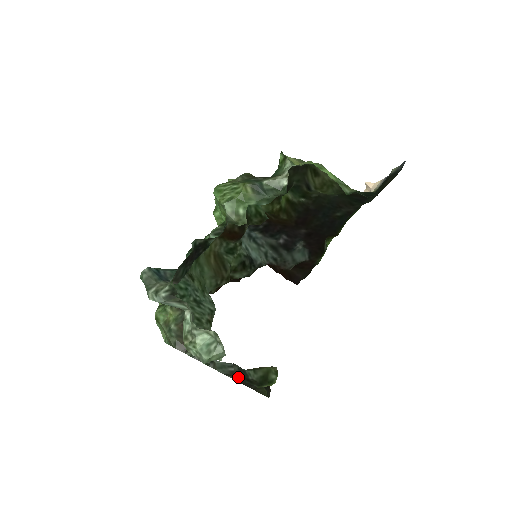
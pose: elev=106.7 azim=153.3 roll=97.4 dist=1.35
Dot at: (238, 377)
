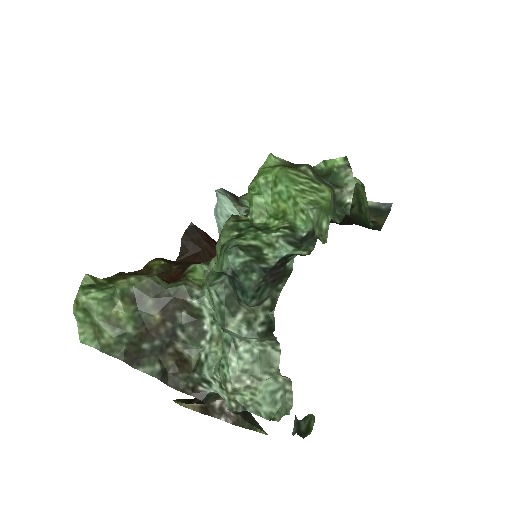
Dot at: (295, 431)
